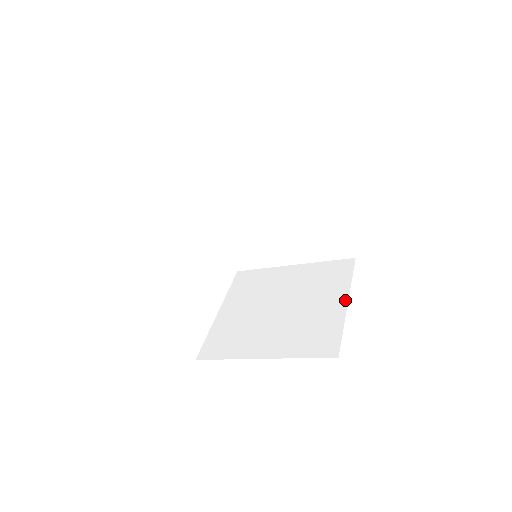
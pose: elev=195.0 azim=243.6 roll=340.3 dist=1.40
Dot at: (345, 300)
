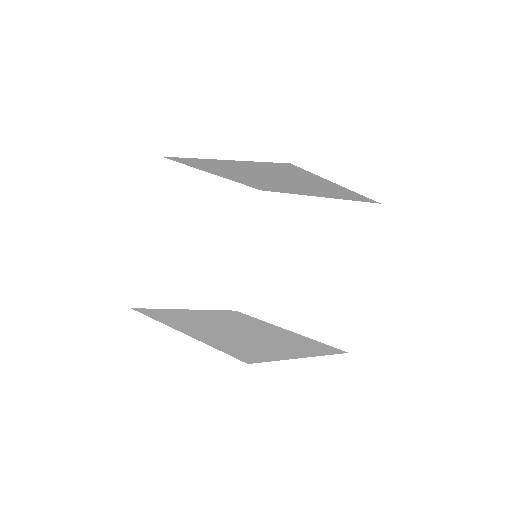
Dot at: (362, 276)
